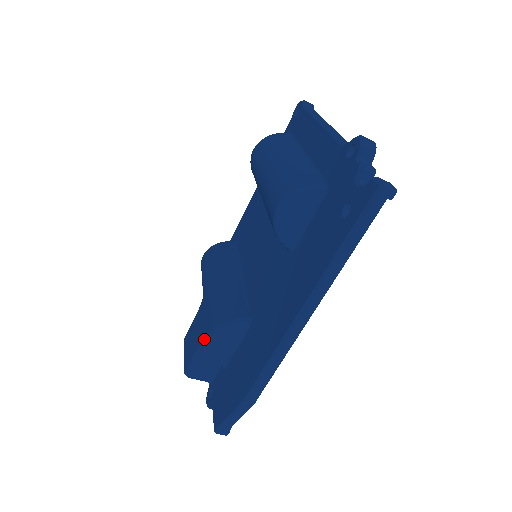
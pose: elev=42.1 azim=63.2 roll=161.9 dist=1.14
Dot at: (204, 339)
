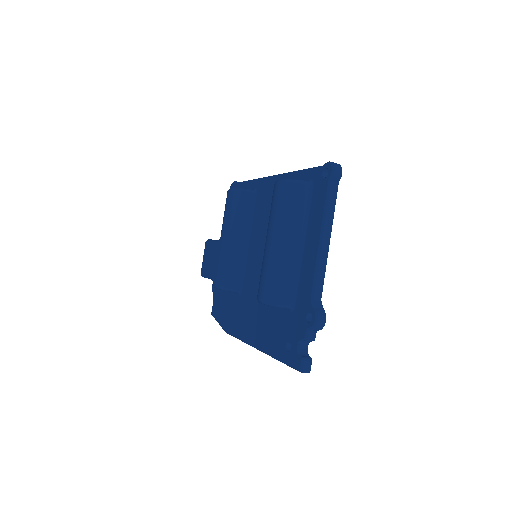
Dot at: (212, 280)
